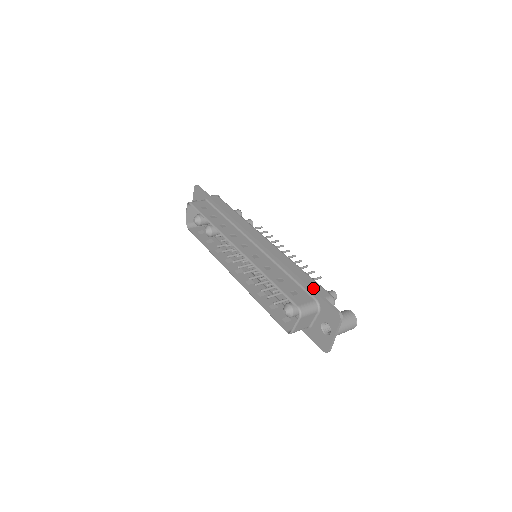
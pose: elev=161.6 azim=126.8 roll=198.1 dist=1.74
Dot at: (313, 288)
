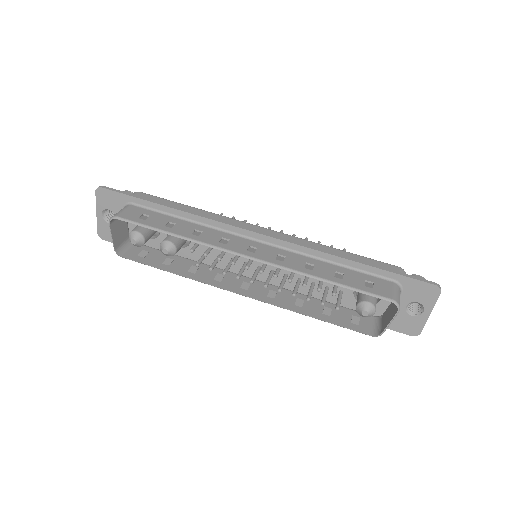
Dot at: (384, 268)
